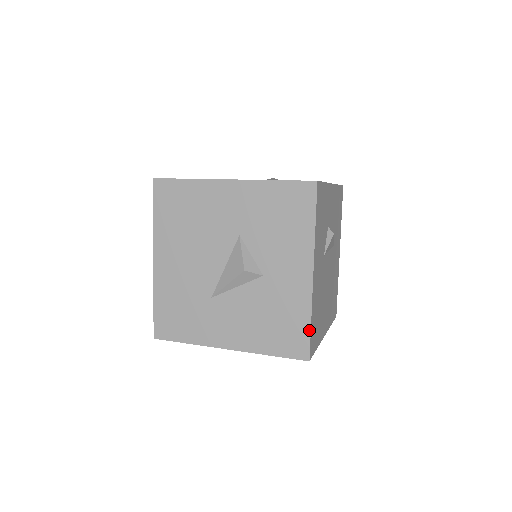
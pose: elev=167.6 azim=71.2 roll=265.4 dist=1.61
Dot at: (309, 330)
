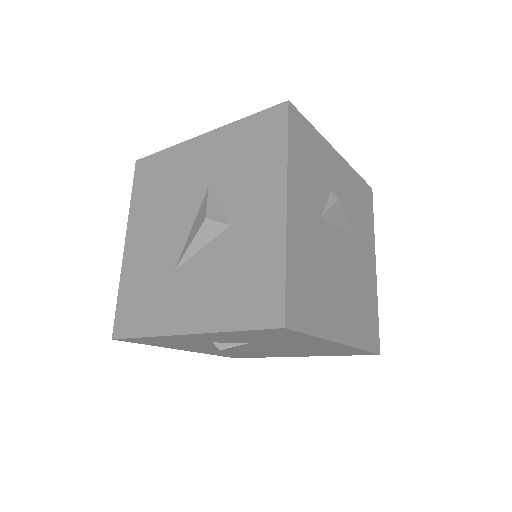
Dot at: (283, 281)
